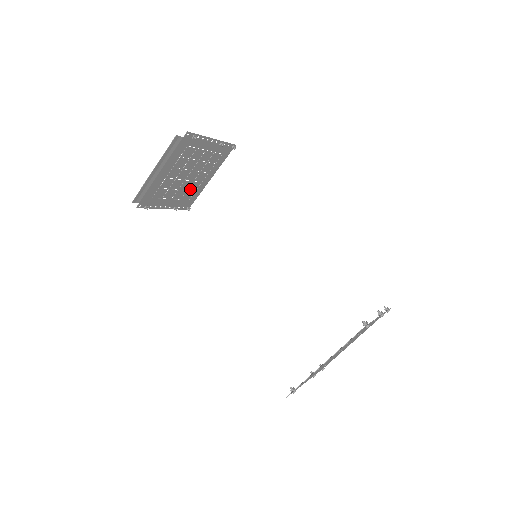
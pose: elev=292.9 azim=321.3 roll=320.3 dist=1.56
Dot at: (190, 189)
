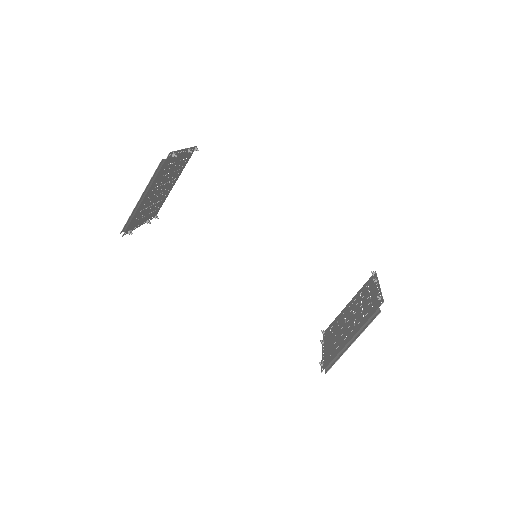
Dot at: (160, 199)
